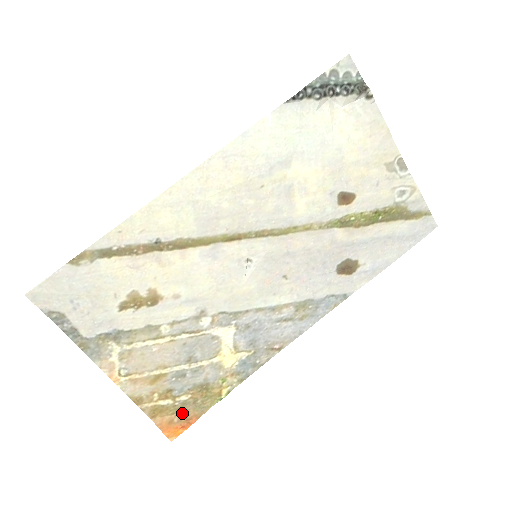
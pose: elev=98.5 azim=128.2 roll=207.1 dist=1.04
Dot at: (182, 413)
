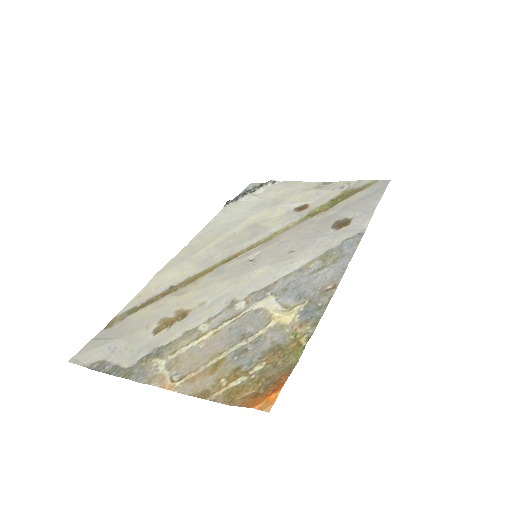
Dot at: (265, 382)
